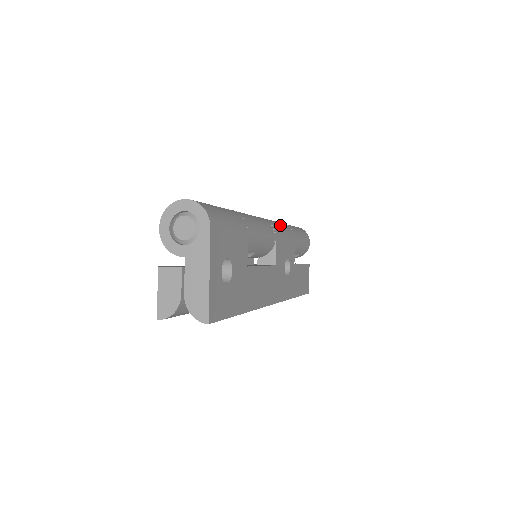
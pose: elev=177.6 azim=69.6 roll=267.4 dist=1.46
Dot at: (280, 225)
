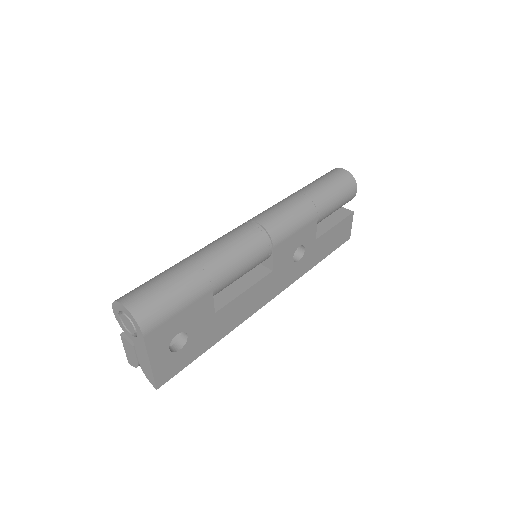
Dot at: (290, 218)
